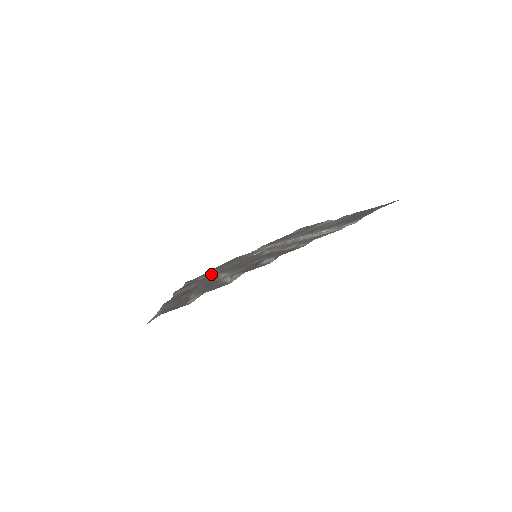
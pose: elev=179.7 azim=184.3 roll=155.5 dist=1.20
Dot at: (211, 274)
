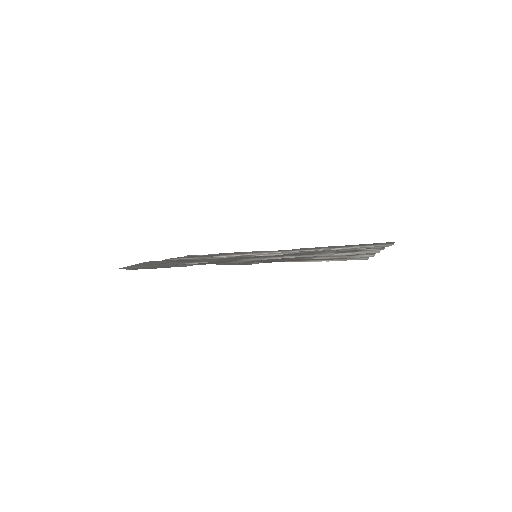
Dot at: occluded
